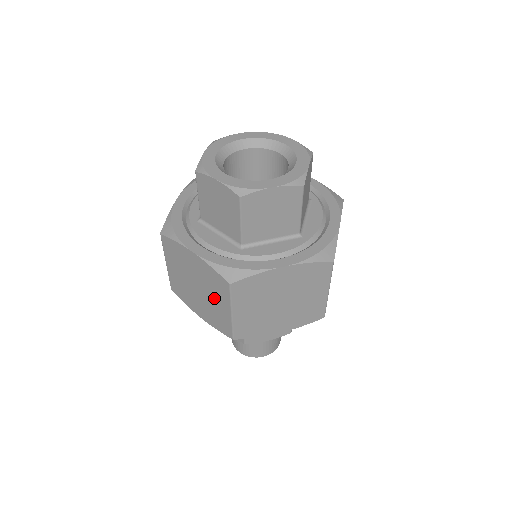
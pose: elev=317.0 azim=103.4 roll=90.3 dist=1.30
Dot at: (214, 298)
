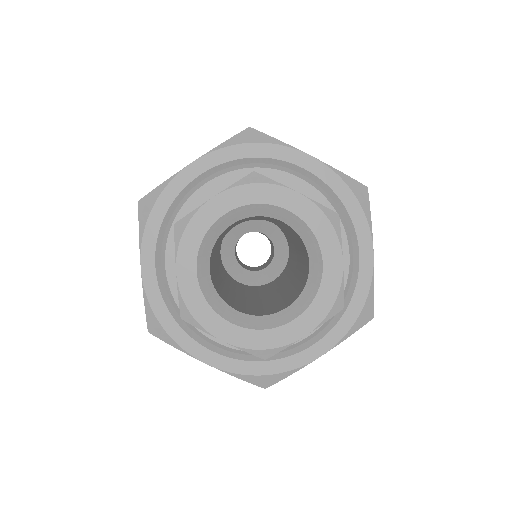
Dot at: occluded
